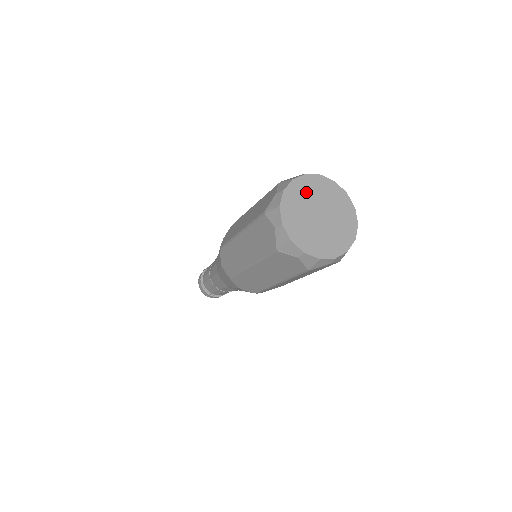
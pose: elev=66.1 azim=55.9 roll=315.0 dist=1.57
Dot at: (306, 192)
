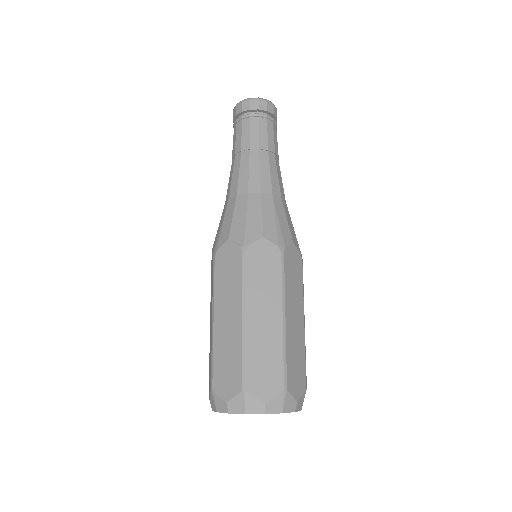
Dot at: occluded
